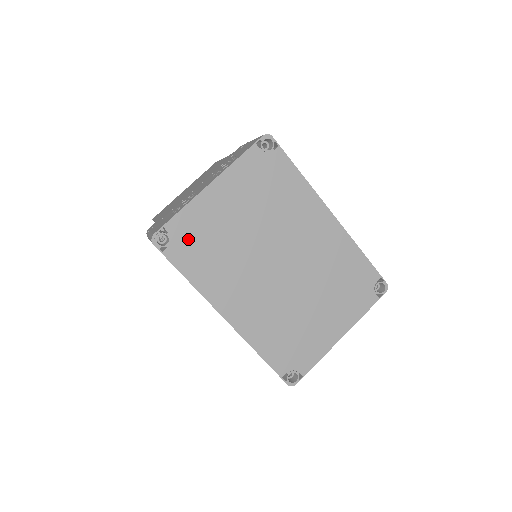
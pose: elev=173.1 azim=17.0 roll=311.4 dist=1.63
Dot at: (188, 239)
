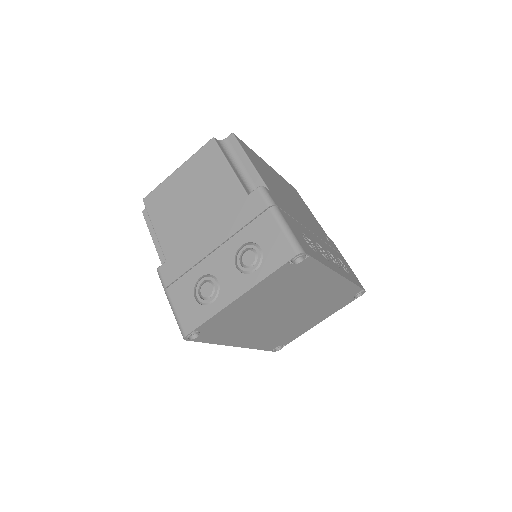
Dot at: (214, 328)
